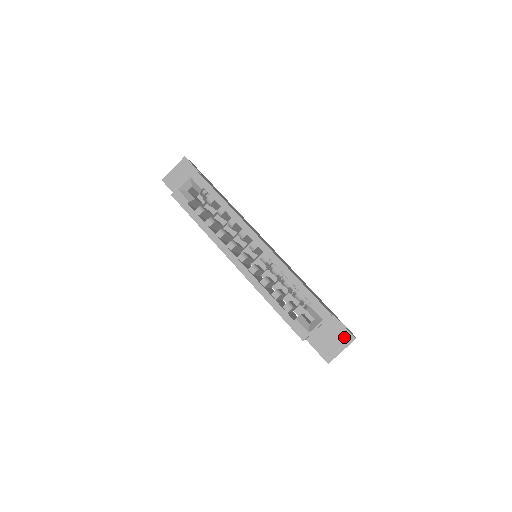
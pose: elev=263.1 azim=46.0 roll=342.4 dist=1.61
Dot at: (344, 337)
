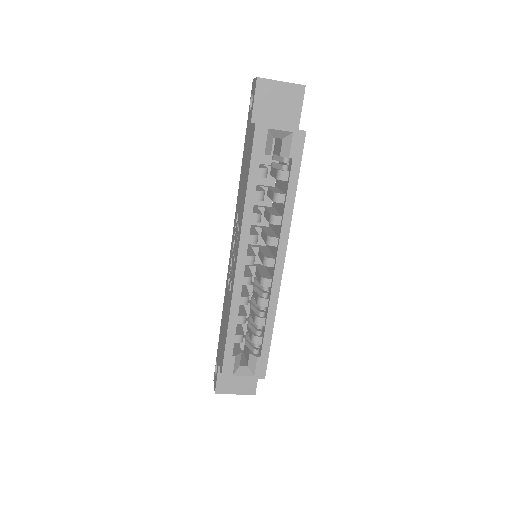
Dot at: (249, 386)
